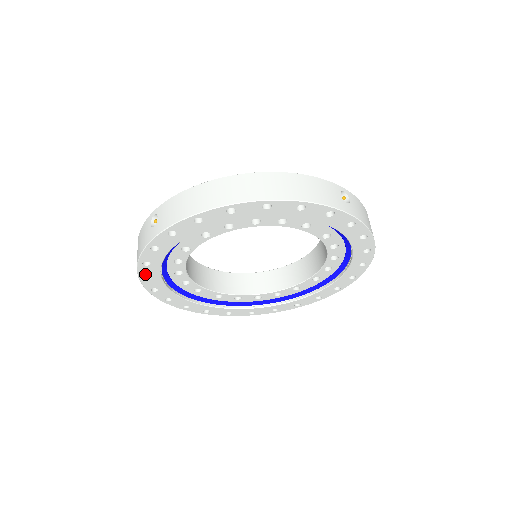
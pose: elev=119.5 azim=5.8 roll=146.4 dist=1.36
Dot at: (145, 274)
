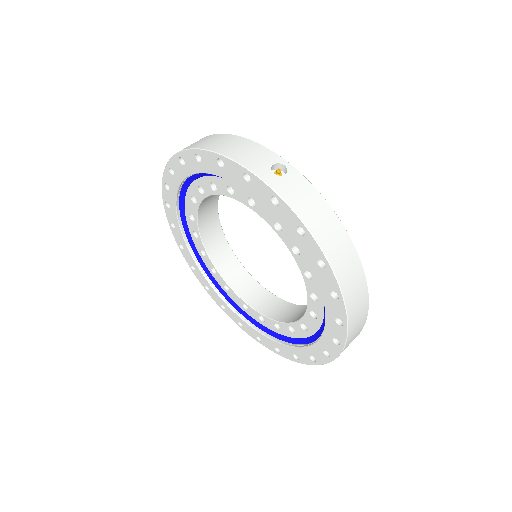
Dot at: (179, 241)
